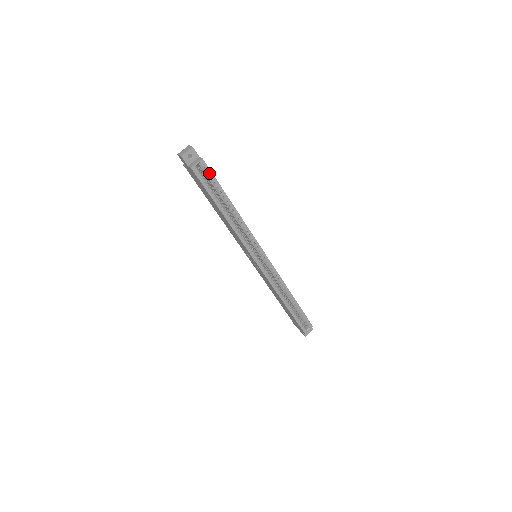
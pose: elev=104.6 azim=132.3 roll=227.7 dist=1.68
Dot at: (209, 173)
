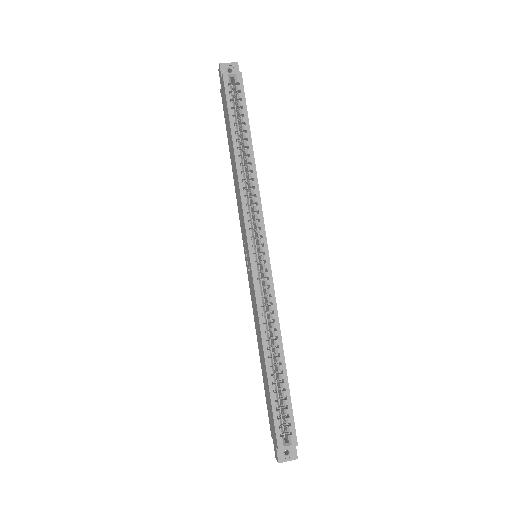
Dot at: (241, 93)
